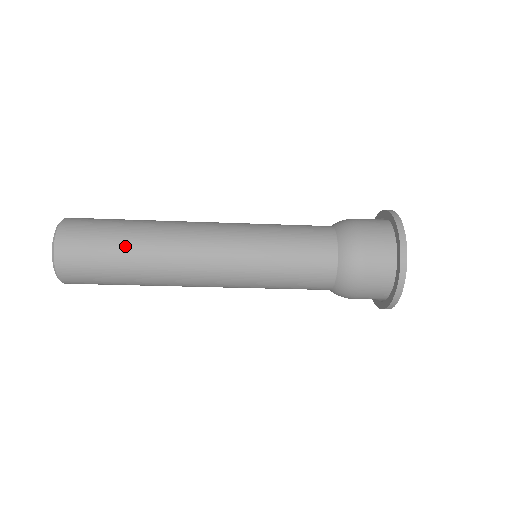
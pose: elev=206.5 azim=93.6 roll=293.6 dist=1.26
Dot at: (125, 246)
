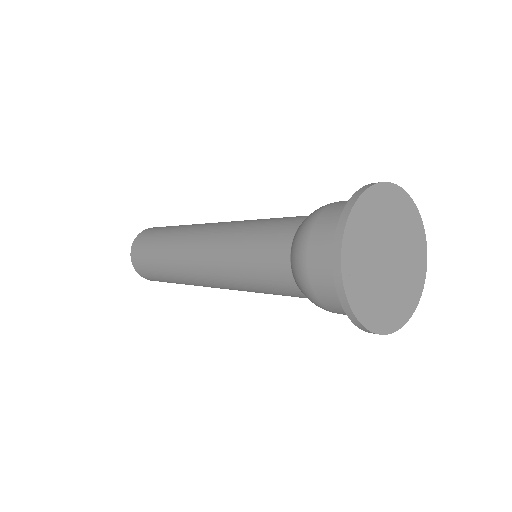
Dot at: (160, 268)
